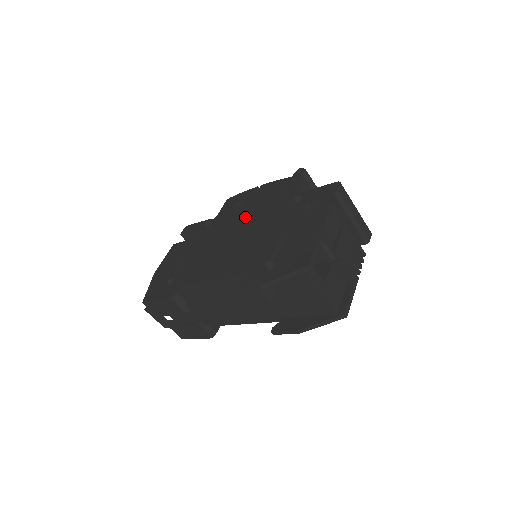
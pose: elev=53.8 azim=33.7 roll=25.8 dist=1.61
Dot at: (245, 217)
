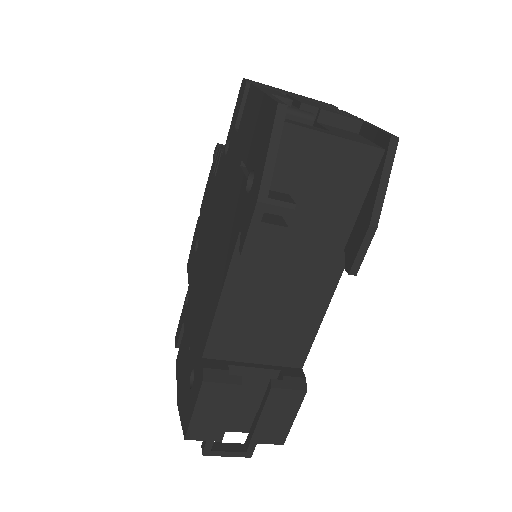
Dot at: (205, 235)
